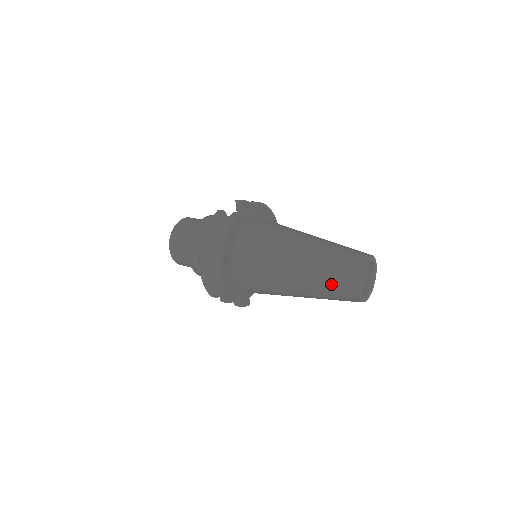
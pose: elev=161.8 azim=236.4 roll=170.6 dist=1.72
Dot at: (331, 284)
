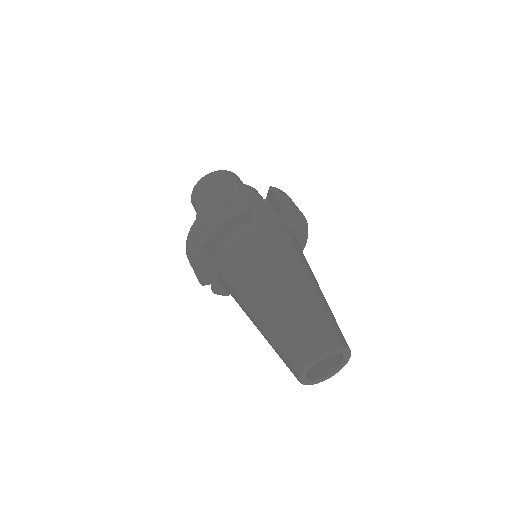
Dot at: (281, 346)
